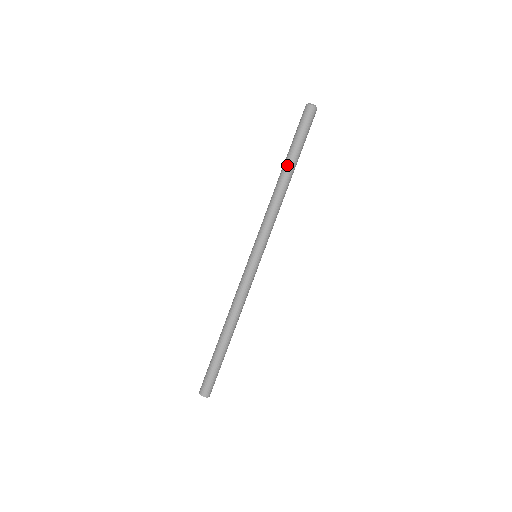
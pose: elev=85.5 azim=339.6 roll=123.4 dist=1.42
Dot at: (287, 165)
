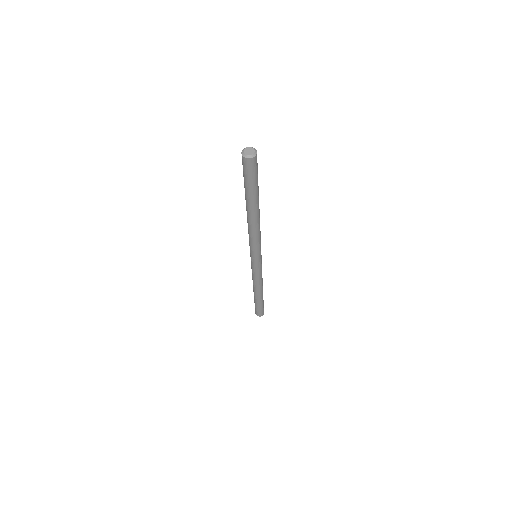
Dot at: (248, 207)
